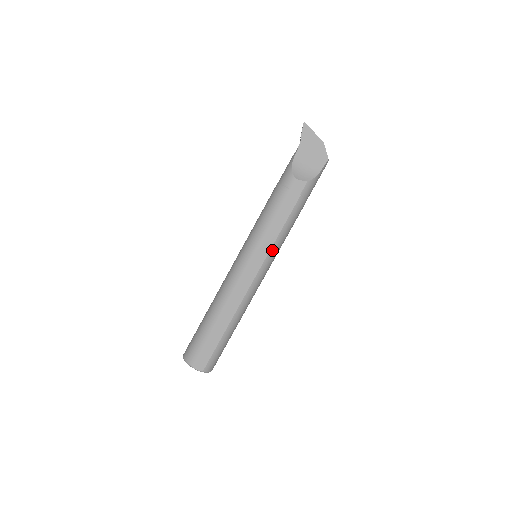
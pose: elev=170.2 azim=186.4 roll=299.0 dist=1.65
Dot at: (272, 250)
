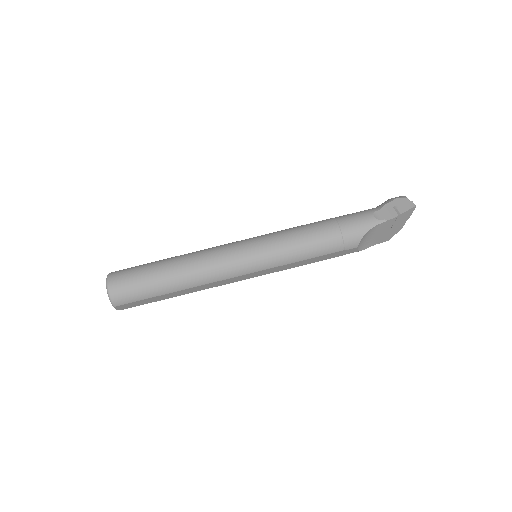
Dot at: (276, 271)
